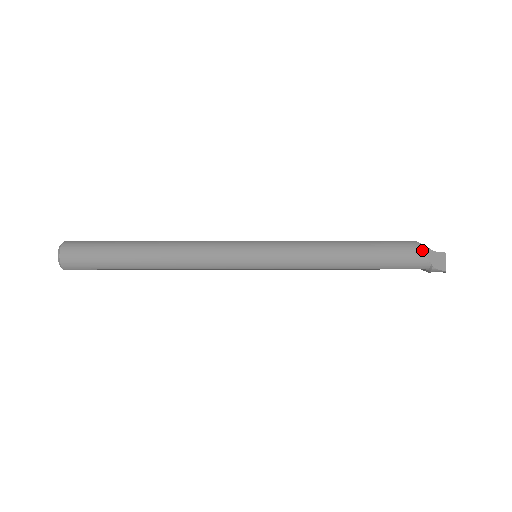
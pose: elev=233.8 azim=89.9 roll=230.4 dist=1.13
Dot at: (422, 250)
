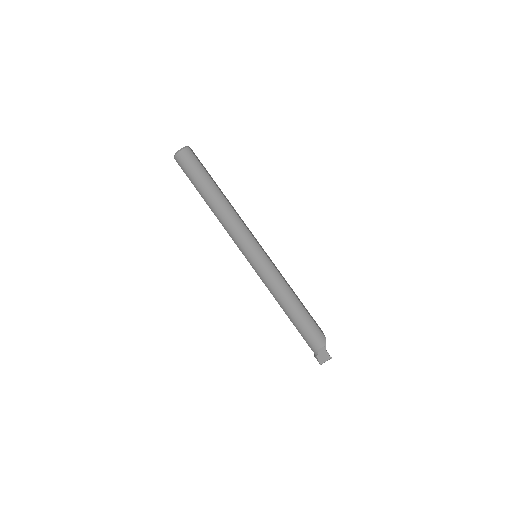
Dot at: (322, 344)
